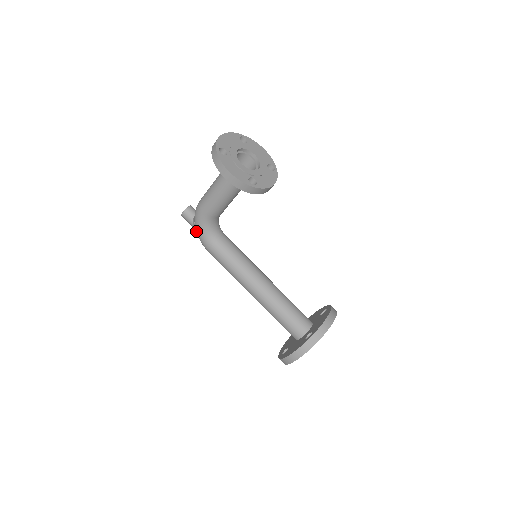
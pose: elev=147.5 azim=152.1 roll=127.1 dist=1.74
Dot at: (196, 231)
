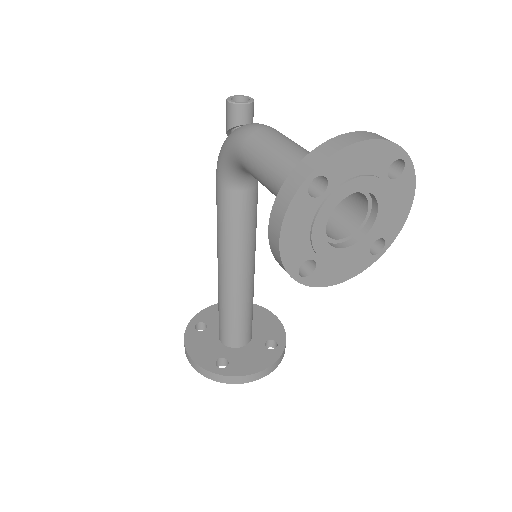
Dot at: occluded
